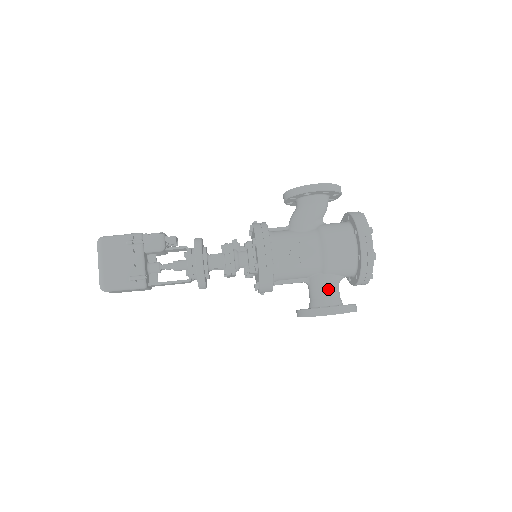
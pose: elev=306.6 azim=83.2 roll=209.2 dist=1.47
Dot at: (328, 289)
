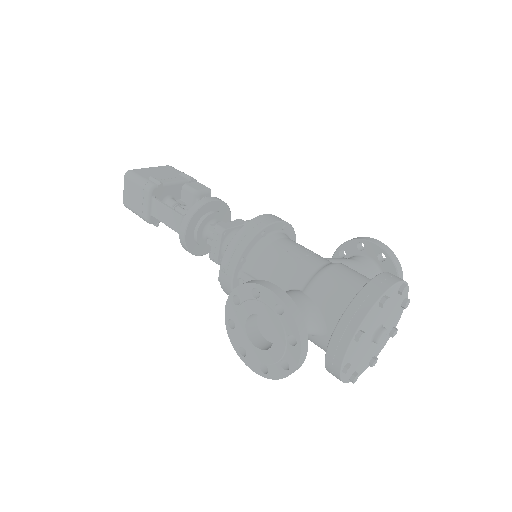
Dot at: (292, 299)
